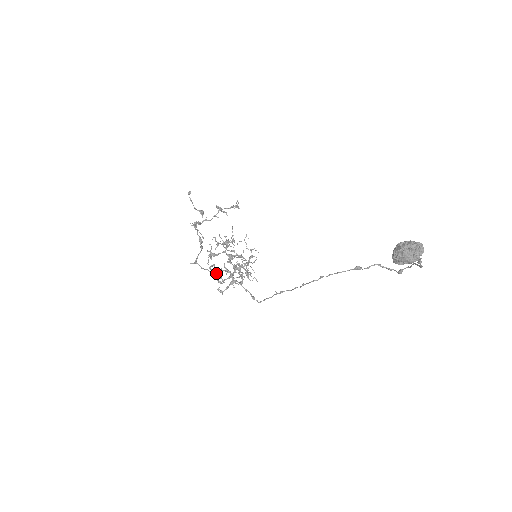
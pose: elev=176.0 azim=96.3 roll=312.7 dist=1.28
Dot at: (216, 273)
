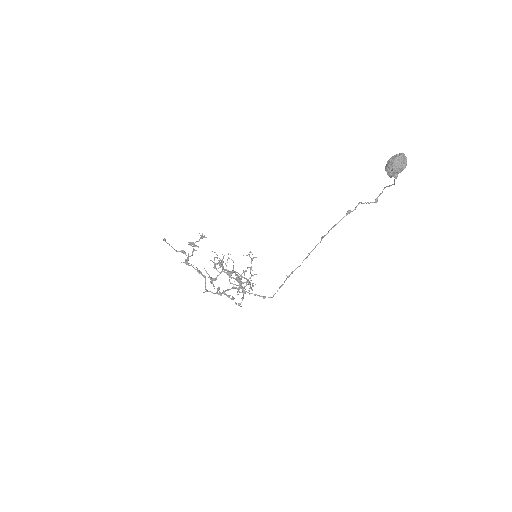
Dot at: (224, 293)
